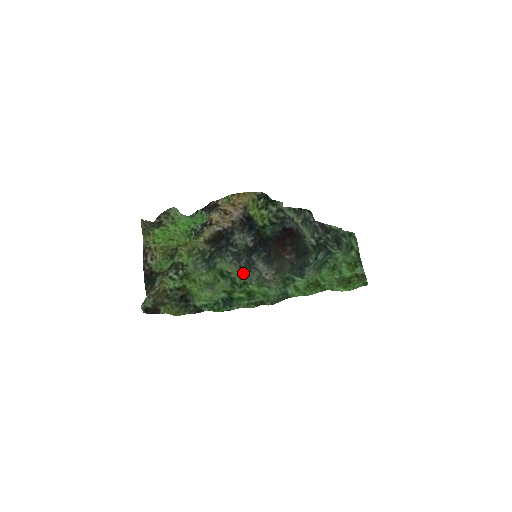
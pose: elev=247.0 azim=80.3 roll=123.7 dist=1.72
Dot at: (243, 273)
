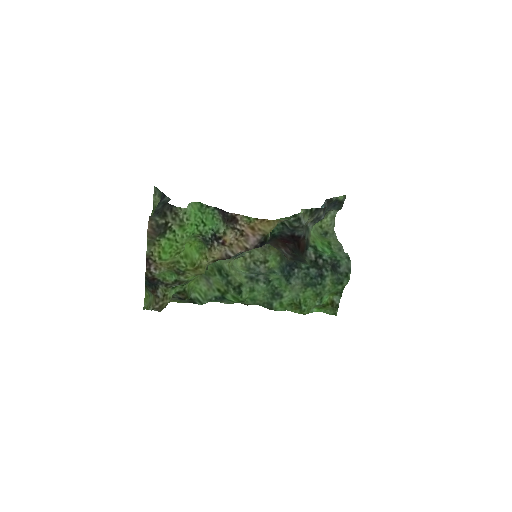
Dot at: occluded
